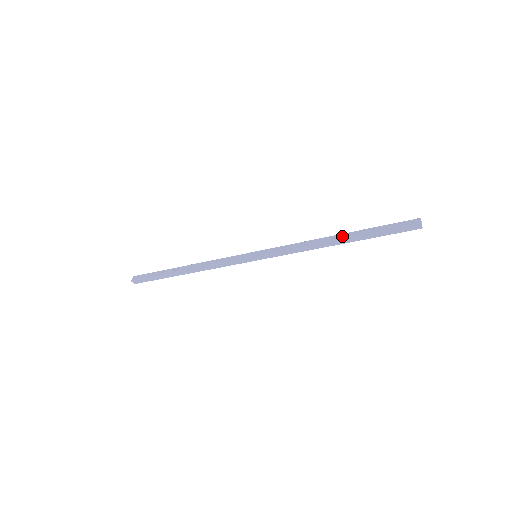
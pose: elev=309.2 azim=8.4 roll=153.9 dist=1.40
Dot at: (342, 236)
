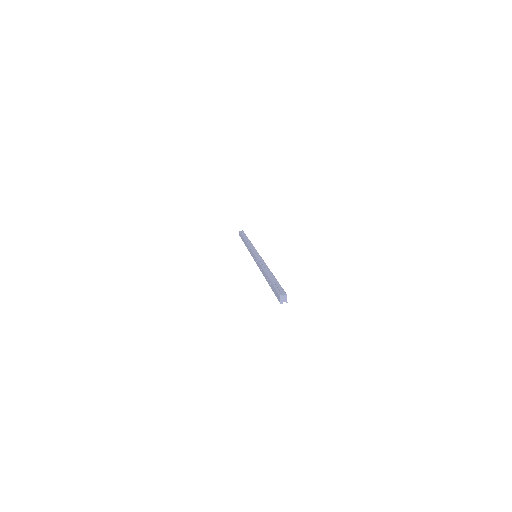
Dot at: (265, 277)
